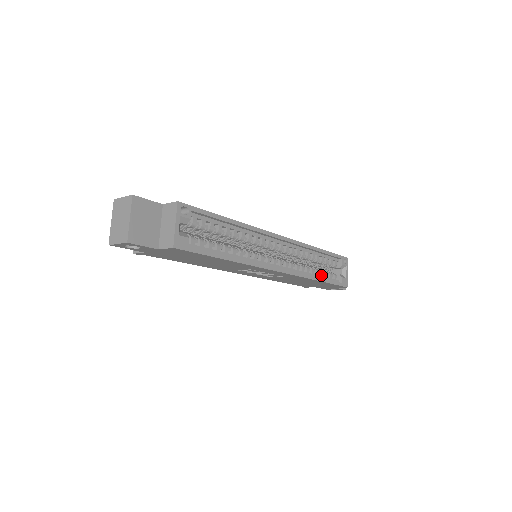
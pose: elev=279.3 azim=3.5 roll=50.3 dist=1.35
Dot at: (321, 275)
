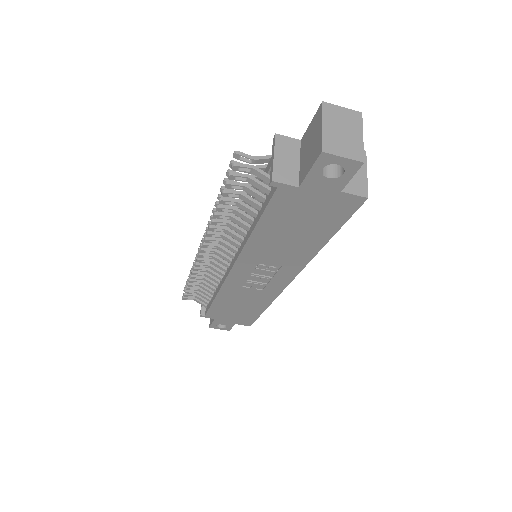
Dot at: occluded
